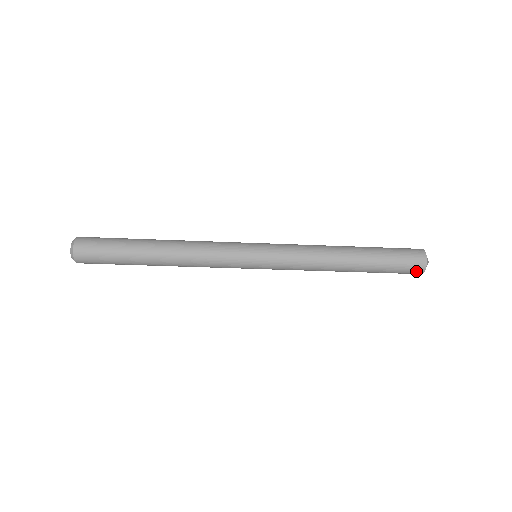
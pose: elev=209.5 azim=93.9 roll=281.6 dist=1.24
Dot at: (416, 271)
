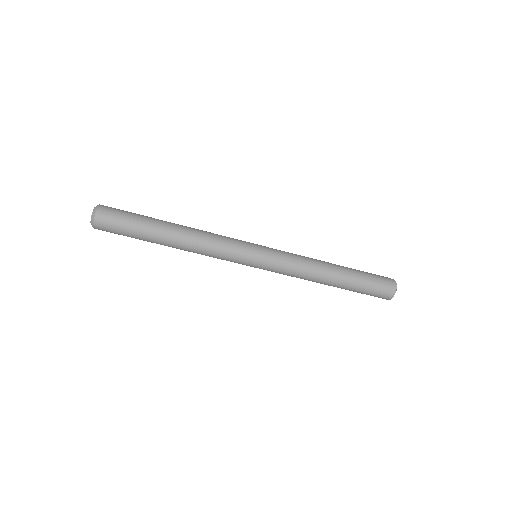
Dot at: (389, 290)
